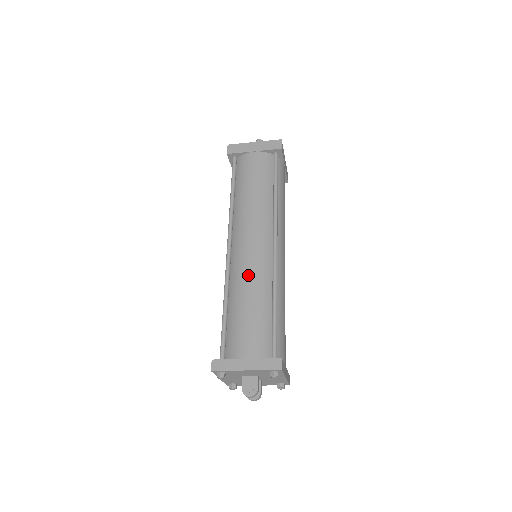
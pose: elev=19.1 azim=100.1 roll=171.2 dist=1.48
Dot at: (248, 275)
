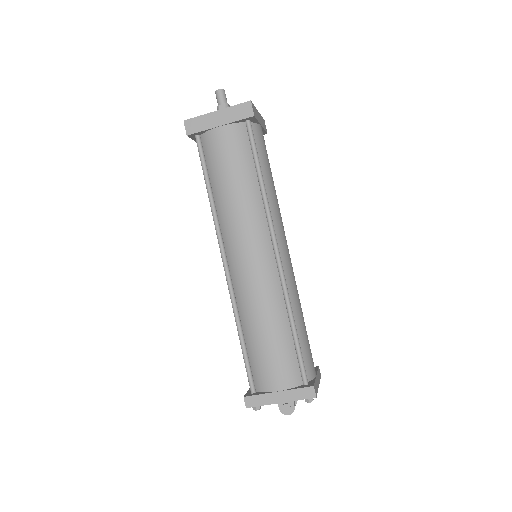
Dot at: (256, 299)
